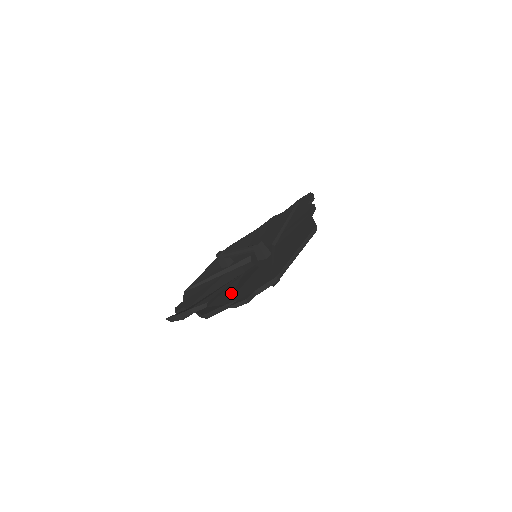
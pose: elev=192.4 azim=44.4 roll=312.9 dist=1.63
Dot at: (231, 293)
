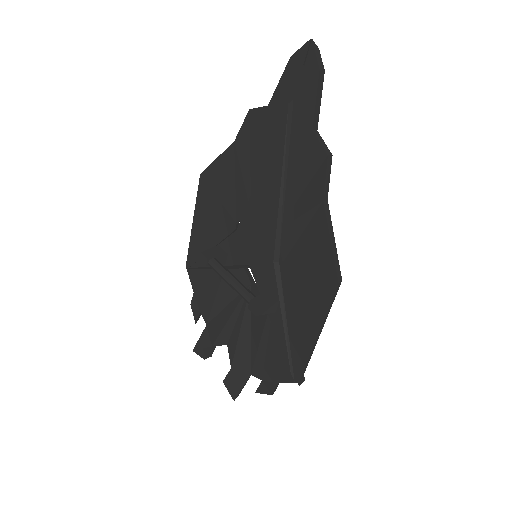
Dot at: (249, 347)
